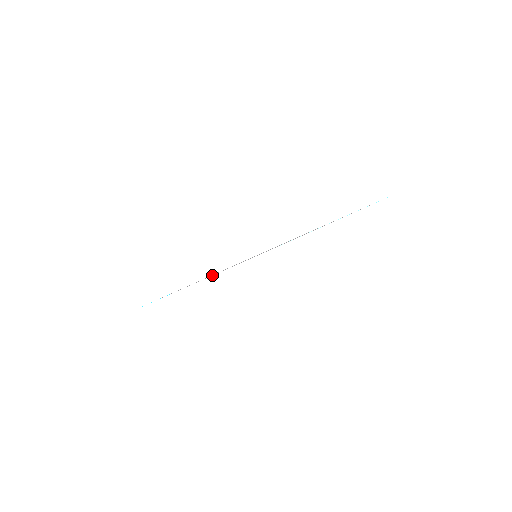
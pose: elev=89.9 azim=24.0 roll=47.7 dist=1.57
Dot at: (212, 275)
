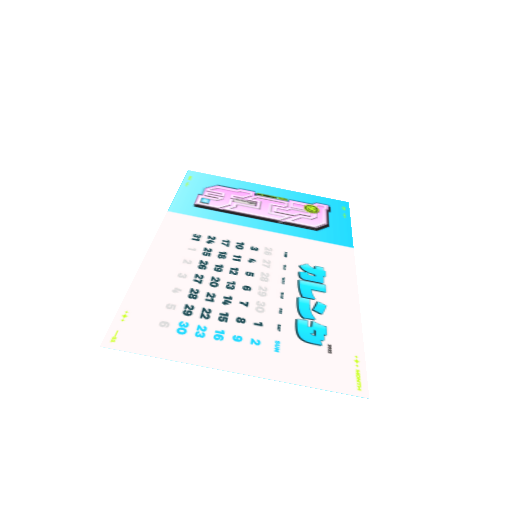
Dot at: (142, 261)
